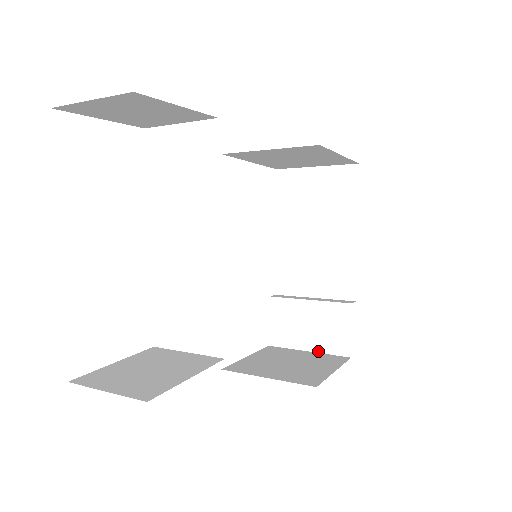
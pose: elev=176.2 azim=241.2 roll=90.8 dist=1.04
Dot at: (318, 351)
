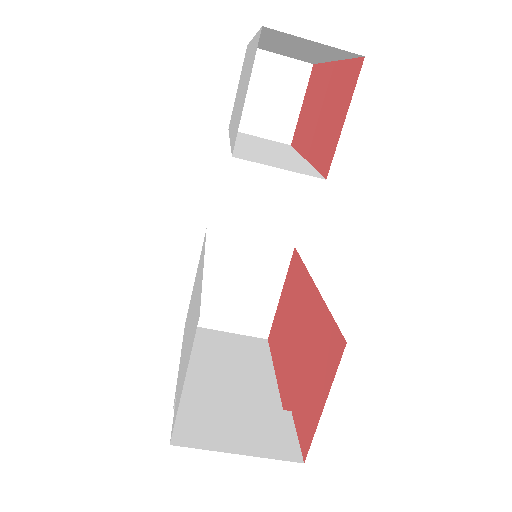
Dot at: (254, 454)
